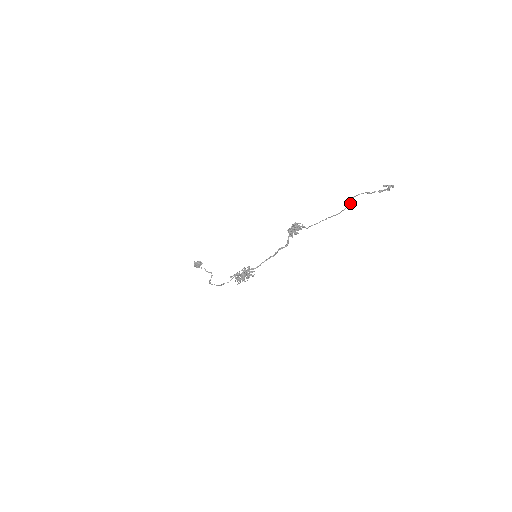
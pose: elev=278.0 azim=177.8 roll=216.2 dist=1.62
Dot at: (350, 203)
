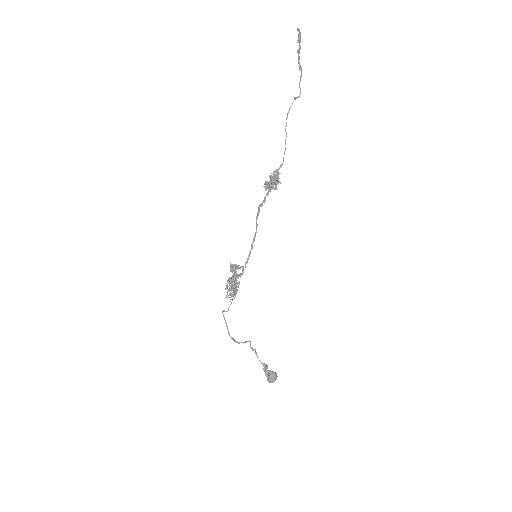
Dot at: (294, 98)
